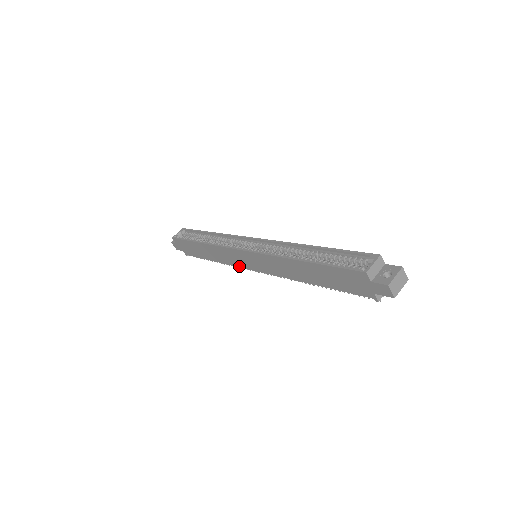
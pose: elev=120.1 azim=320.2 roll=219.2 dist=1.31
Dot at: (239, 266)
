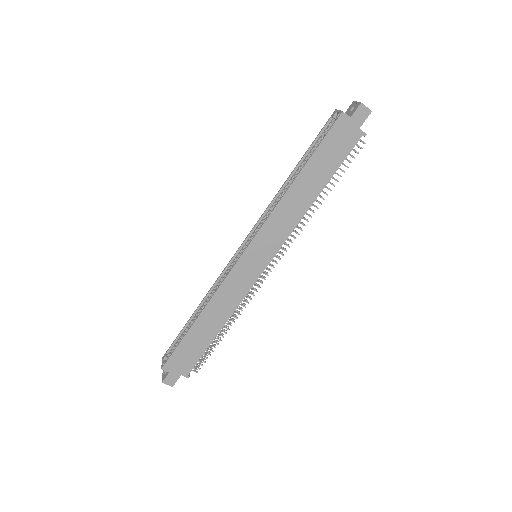
Dot at: (250, 287)
